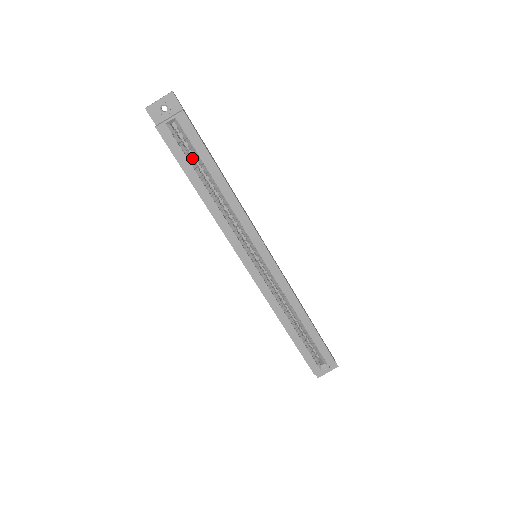
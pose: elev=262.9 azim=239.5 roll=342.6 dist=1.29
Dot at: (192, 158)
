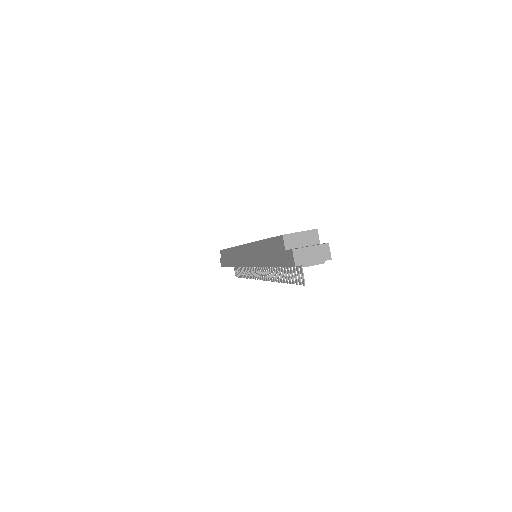
Dot at: occluded
